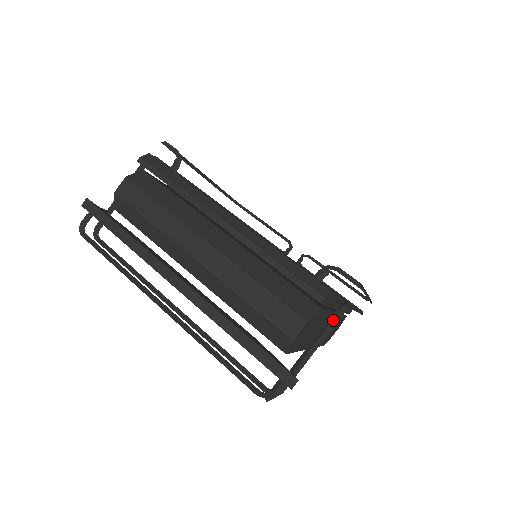
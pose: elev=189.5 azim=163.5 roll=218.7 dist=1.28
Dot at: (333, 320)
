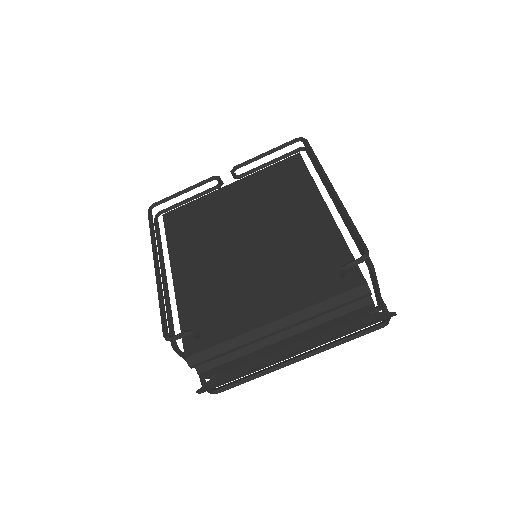
Dot at: (374, 276)
